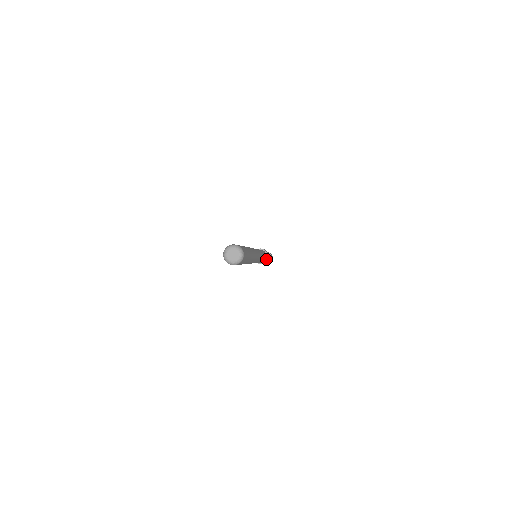
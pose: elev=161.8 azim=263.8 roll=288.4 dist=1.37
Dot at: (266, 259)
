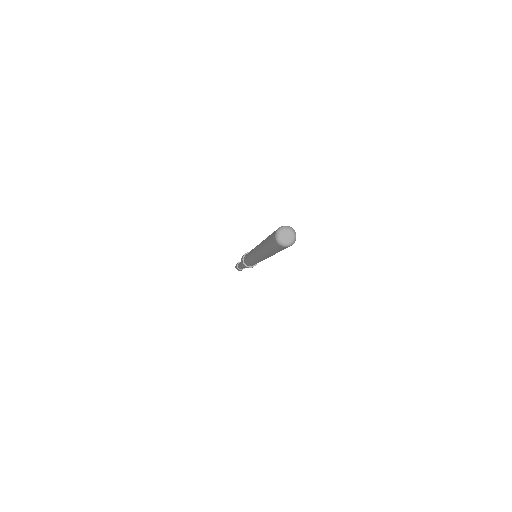
Dot at: occluded
